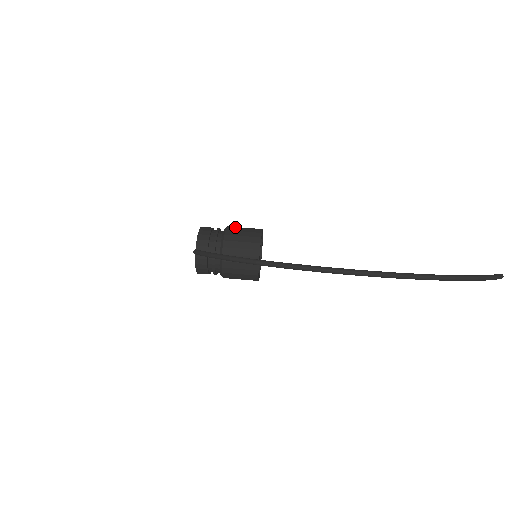
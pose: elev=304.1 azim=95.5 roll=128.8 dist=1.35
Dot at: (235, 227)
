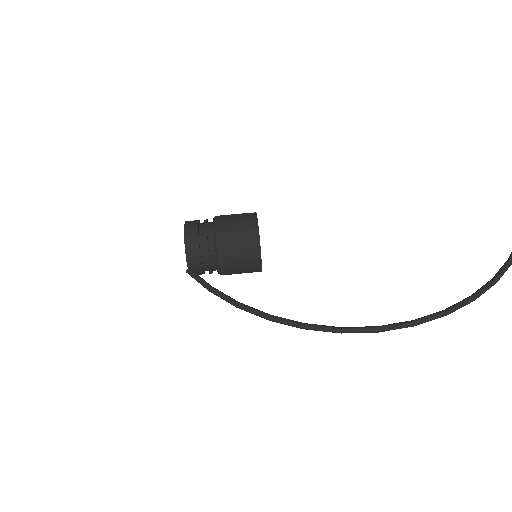
Dot at: (225, 228)
